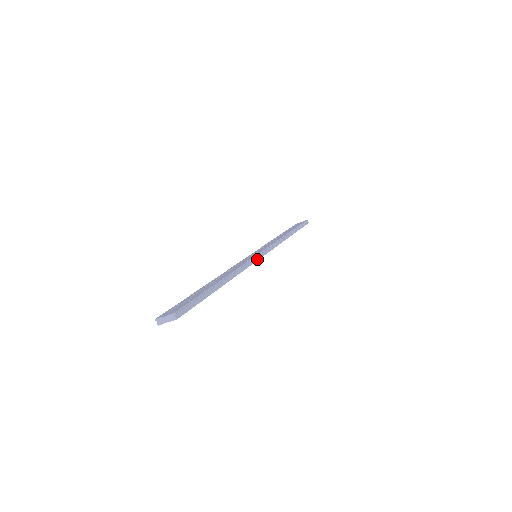
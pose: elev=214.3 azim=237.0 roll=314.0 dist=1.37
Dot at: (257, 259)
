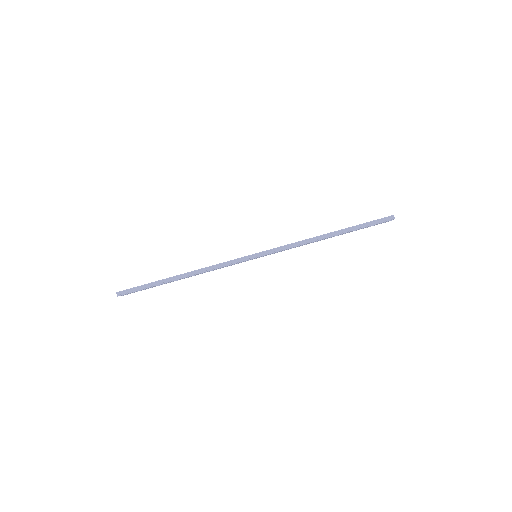
Dot at: (241, 261)
